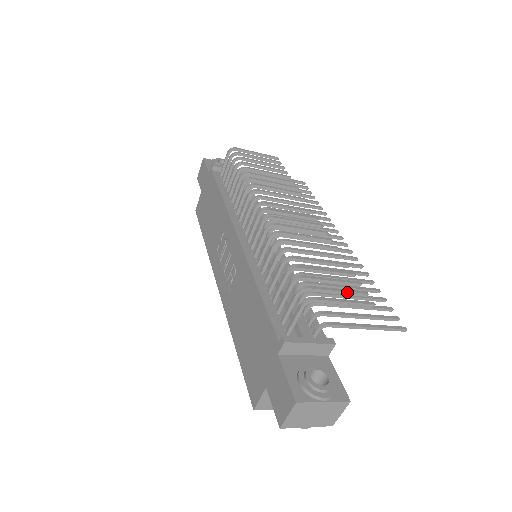
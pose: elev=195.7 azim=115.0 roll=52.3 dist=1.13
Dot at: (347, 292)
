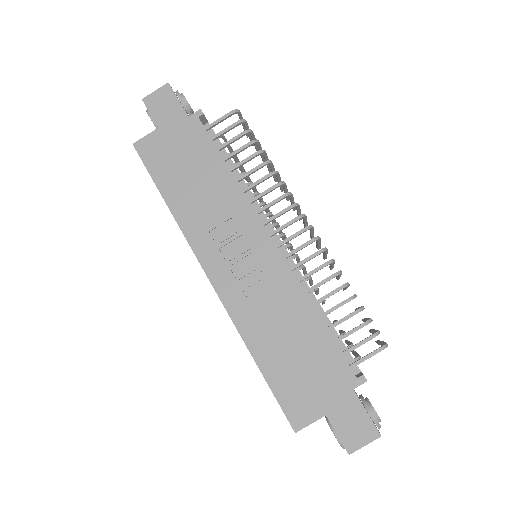
Dot at: occluded
